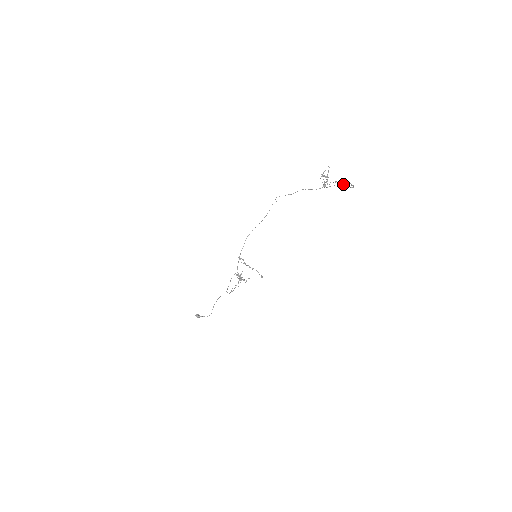
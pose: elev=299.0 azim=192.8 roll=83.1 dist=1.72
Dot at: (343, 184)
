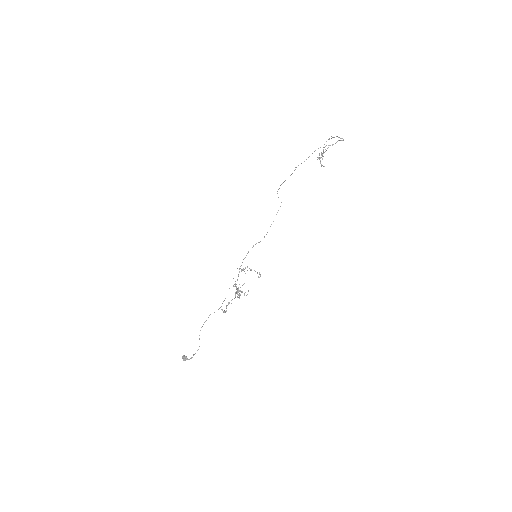
Dot at: (333, 137)
